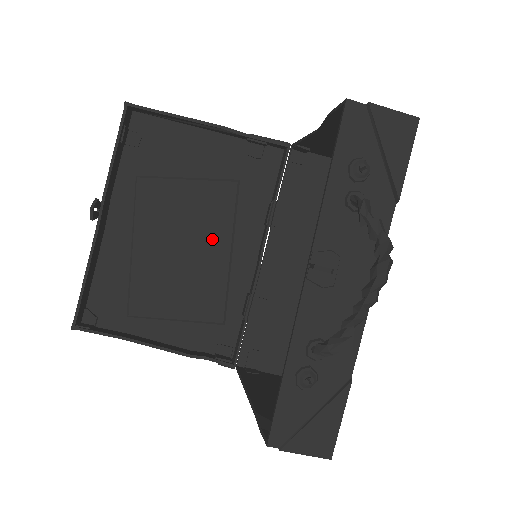
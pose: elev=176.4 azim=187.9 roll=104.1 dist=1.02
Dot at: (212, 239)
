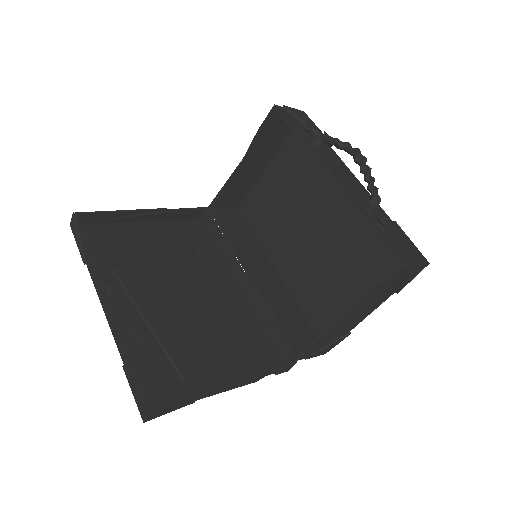
Dot at: (202, 288)
